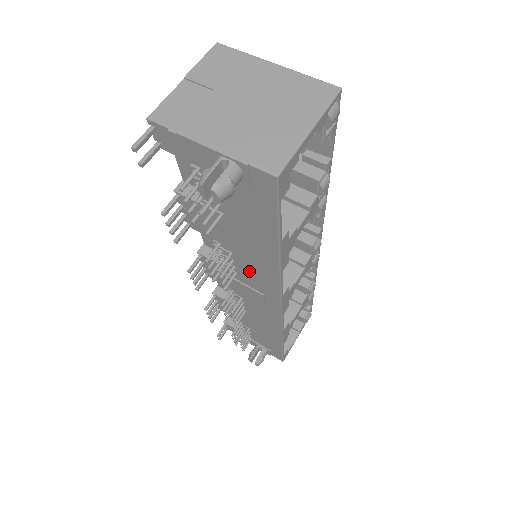
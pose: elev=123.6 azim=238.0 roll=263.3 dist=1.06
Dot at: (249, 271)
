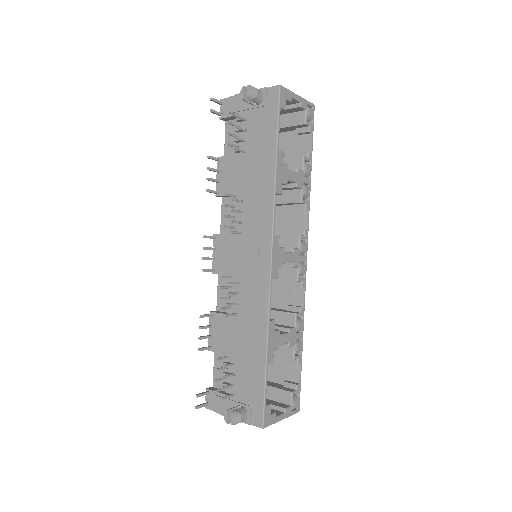
Dot at: (252, 216)
